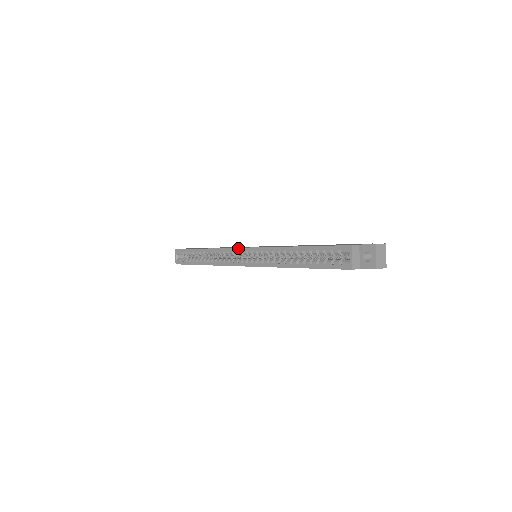
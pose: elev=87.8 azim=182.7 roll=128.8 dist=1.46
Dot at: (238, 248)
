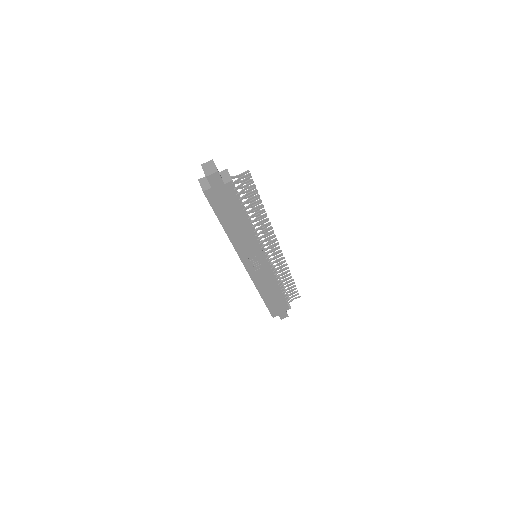
Dot at: occluded
